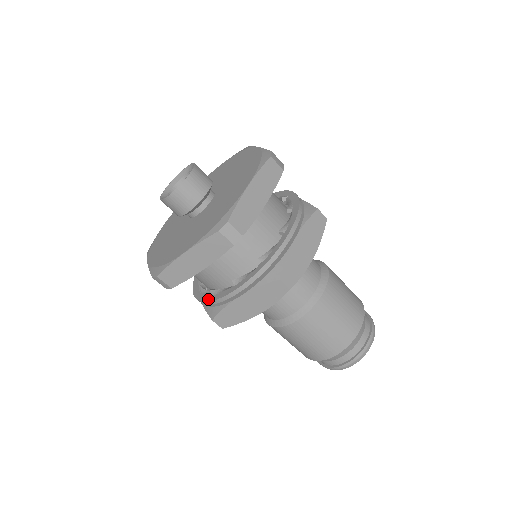
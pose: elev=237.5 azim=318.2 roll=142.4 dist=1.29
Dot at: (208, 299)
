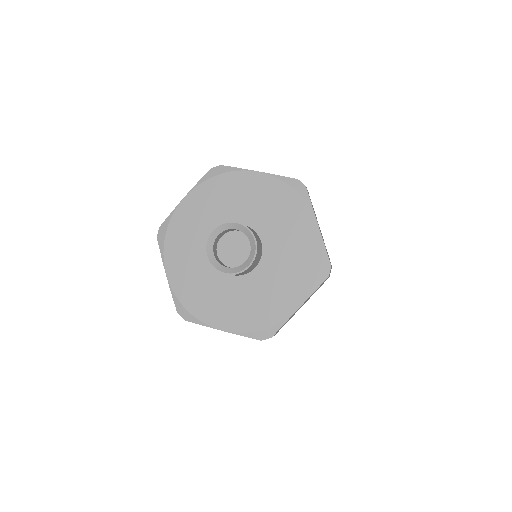
Dot at: occluded
